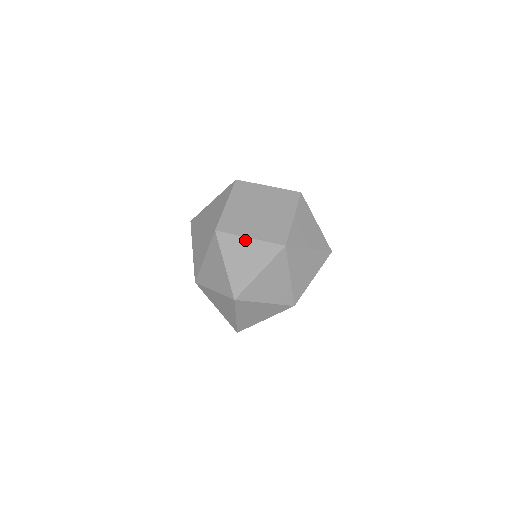
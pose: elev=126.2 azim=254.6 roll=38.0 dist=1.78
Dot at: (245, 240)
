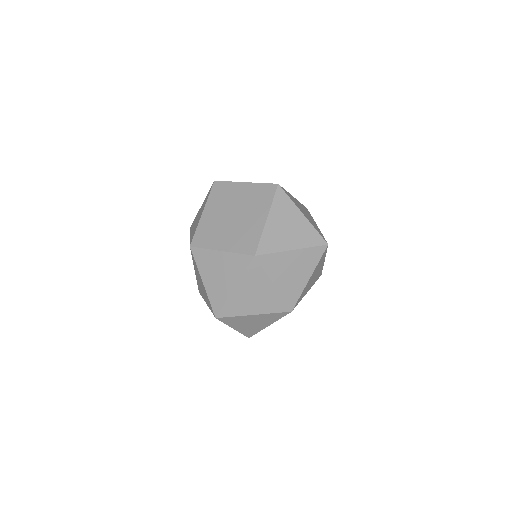
Dot at: (217, 254)
